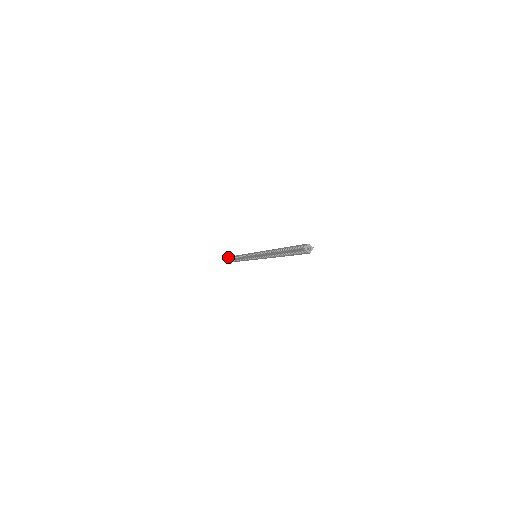
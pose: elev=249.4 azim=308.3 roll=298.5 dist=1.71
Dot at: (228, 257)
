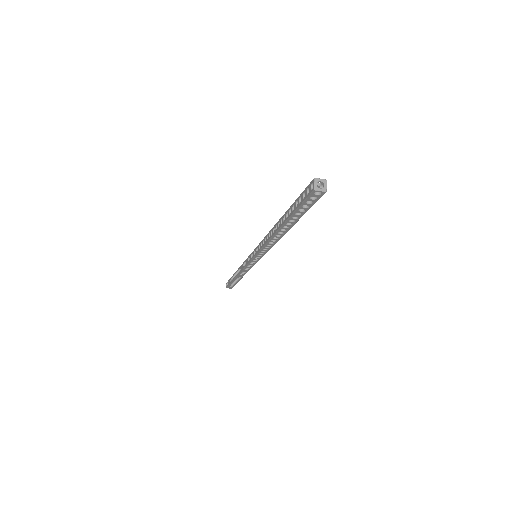
Dot at: (228, 280)
